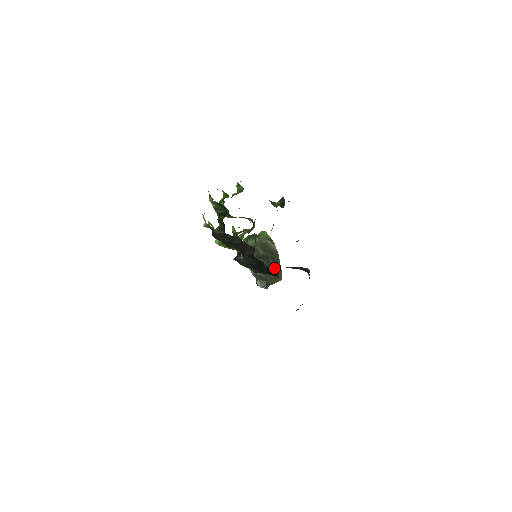
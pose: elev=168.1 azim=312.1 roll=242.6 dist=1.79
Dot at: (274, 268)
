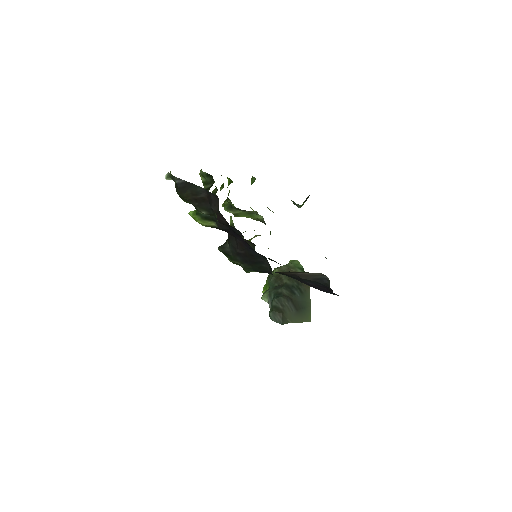
Dot at: (299, 302)
